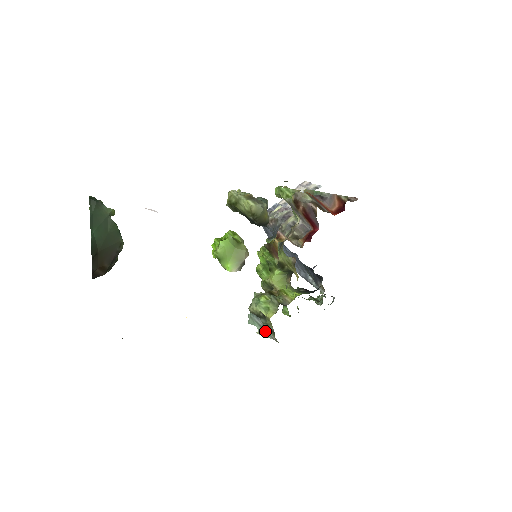
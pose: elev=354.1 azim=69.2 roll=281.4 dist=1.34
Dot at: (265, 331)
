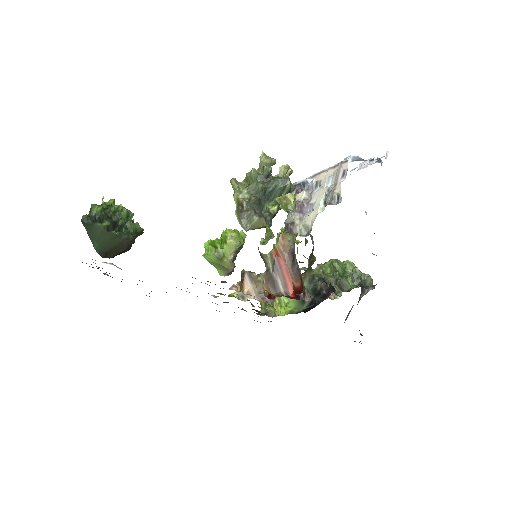
Dot at: occluded
